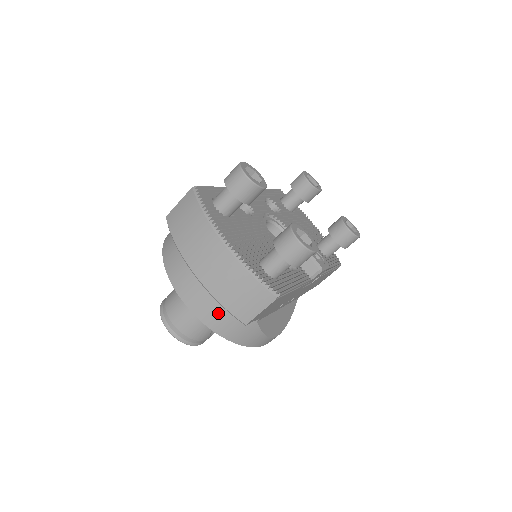
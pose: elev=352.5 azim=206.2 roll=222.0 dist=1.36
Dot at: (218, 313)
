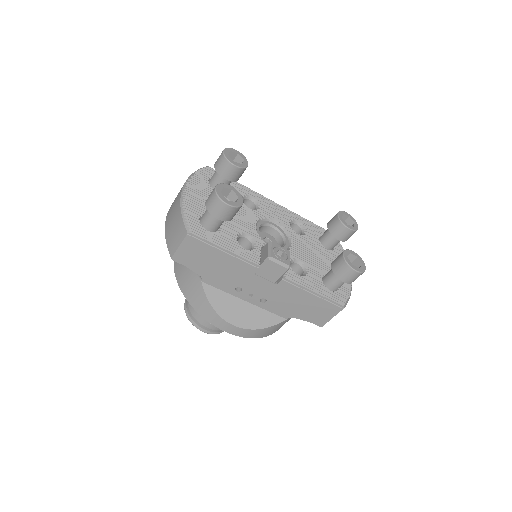
Dot at: (182, 265)
